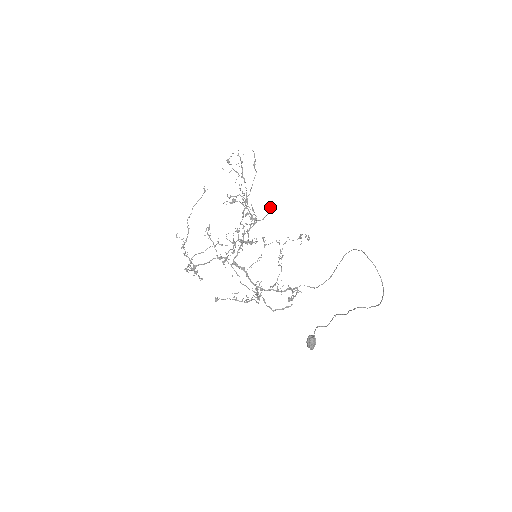
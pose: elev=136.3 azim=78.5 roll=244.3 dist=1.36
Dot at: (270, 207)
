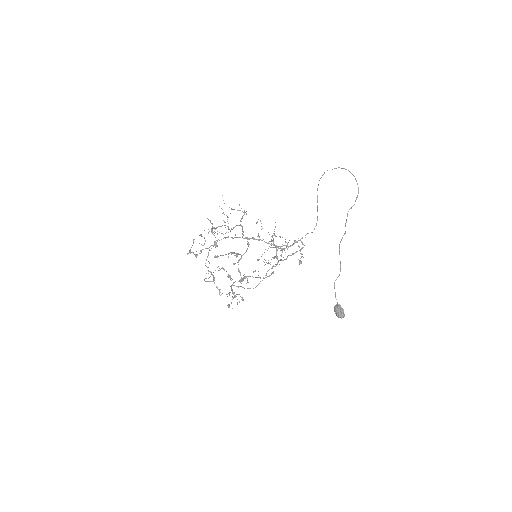
Dot at: (247, 244)
